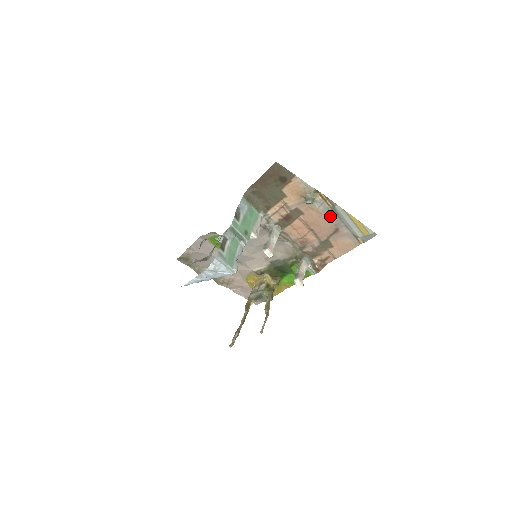
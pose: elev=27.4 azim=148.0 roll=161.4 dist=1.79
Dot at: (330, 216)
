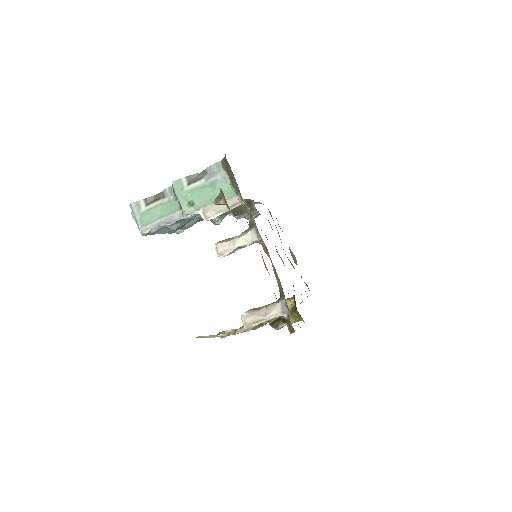
Dot at: occluded
